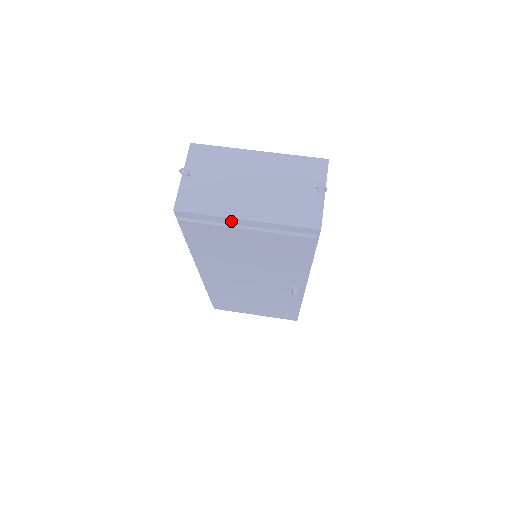
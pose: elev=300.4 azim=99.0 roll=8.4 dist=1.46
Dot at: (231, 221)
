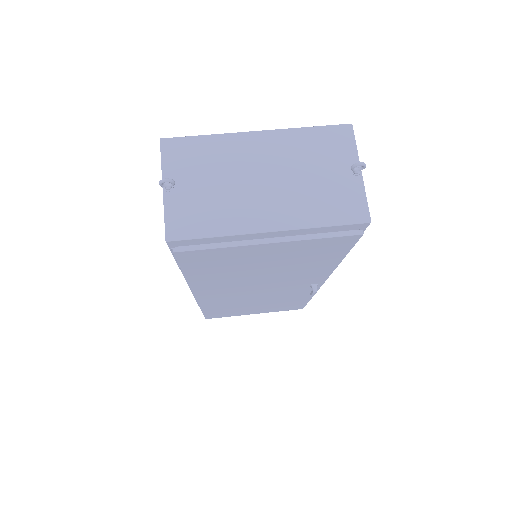
Dot at: (248, 237)
